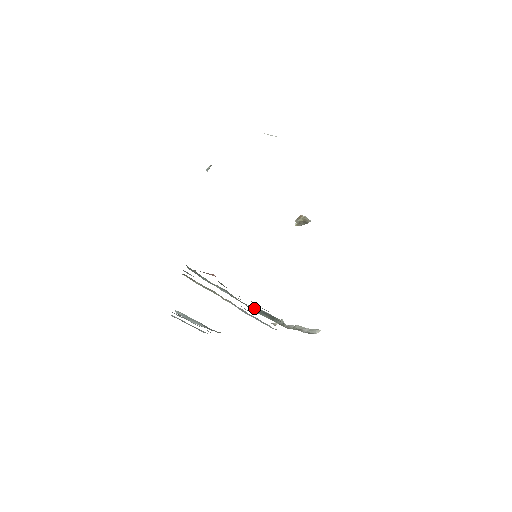
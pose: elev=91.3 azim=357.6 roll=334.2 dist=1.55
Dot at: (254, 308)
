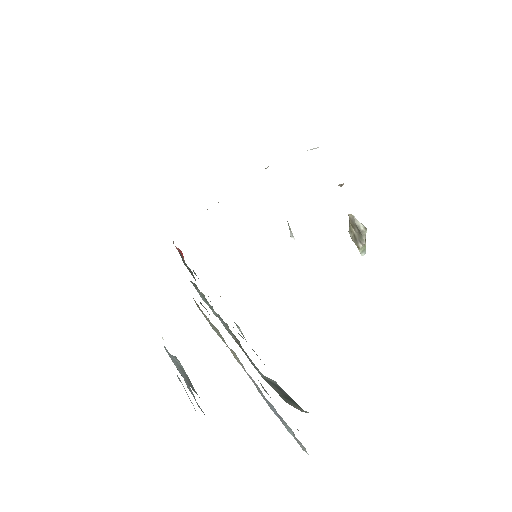
Dot at: occluded
